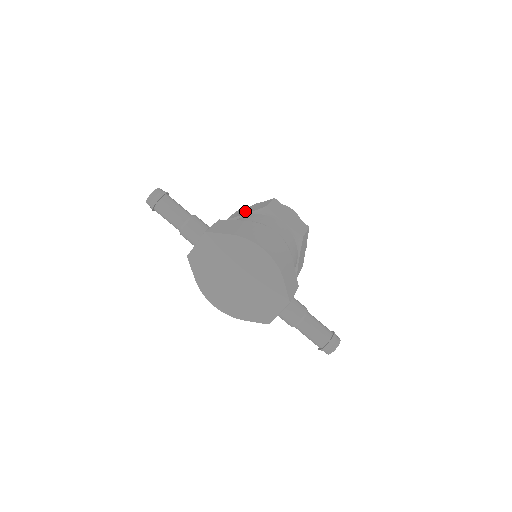
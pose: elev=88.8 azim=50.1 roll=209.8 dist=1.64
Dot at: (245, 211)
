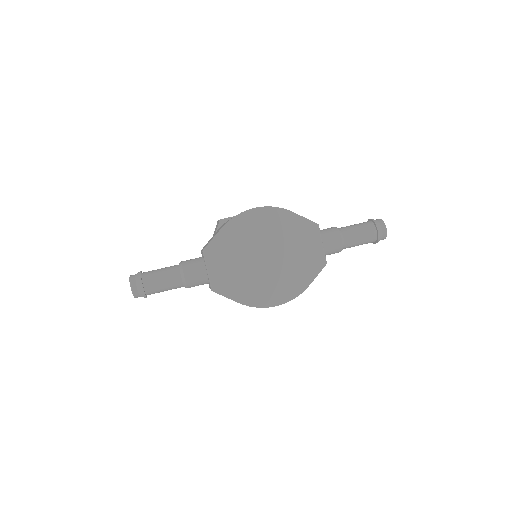
Dot at: occluded
